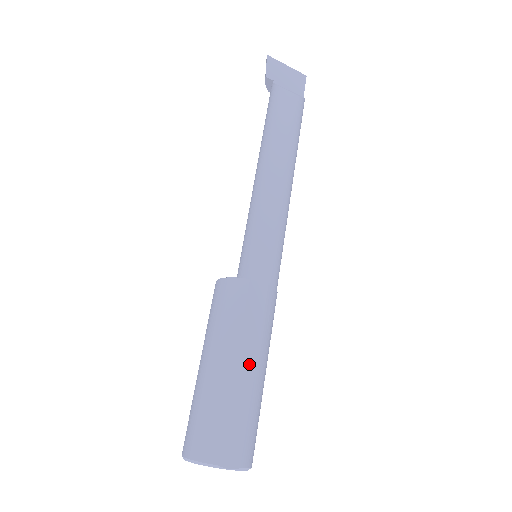
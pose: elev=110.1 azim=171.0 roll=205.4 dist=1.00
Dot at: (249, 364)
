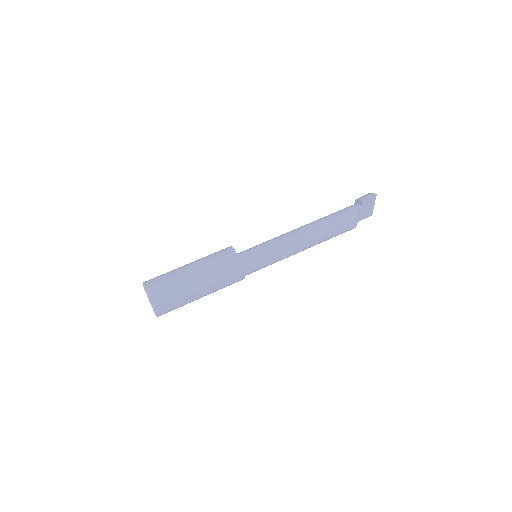
Dot at: (204, 293)
